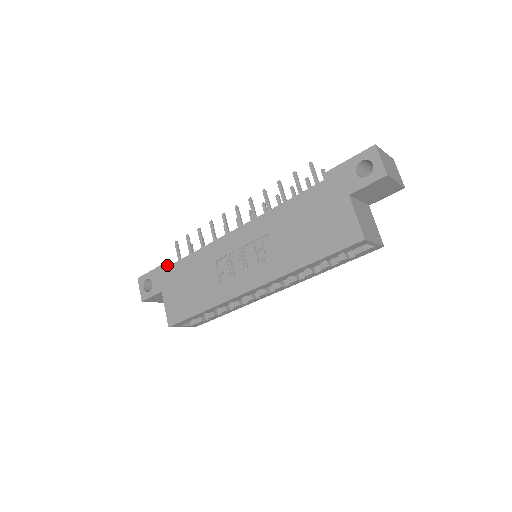
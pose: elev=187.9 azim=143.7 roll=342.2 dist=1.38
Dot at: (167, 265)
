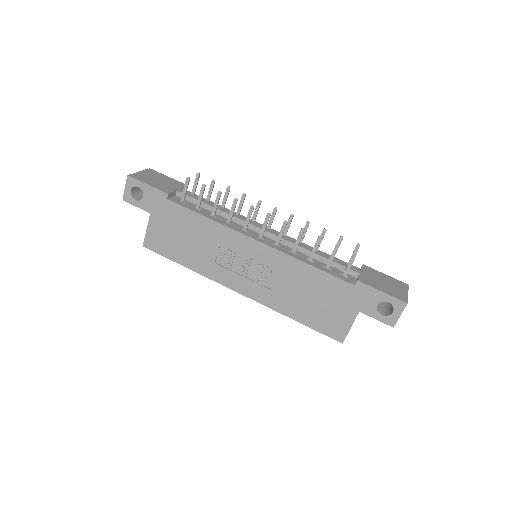
Dot at: (168, 196)
